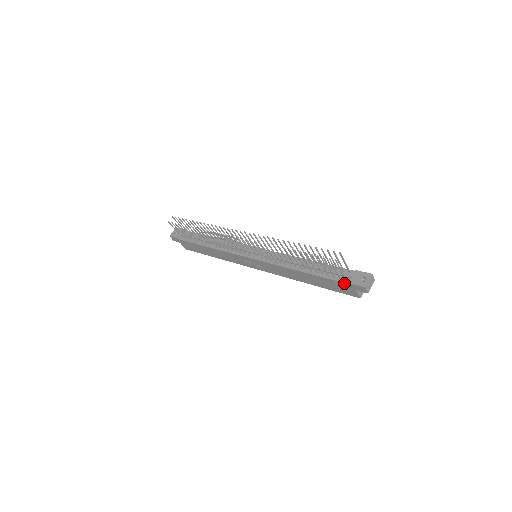
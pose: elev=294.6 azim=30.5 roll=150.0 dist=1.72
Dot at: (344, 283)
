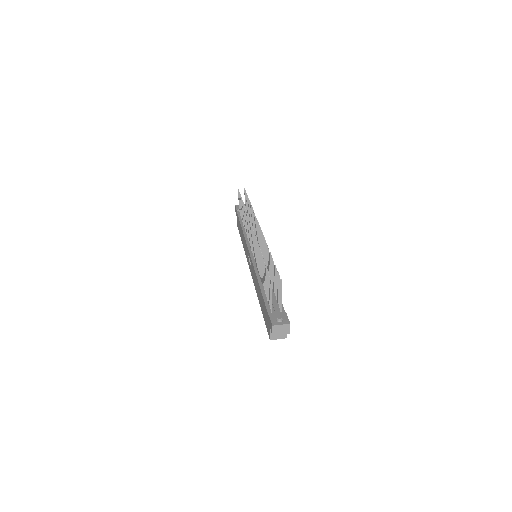
Dot at: (268, 313)
